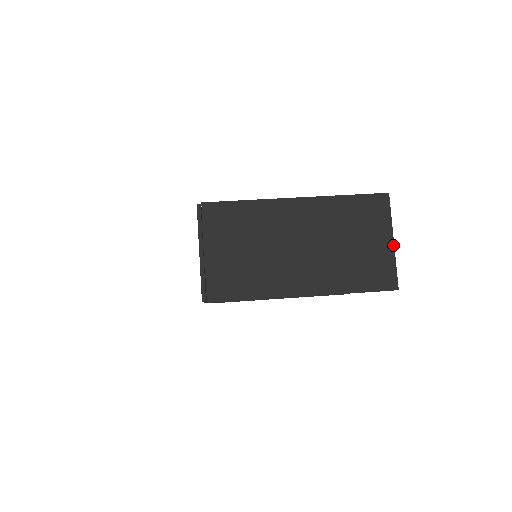
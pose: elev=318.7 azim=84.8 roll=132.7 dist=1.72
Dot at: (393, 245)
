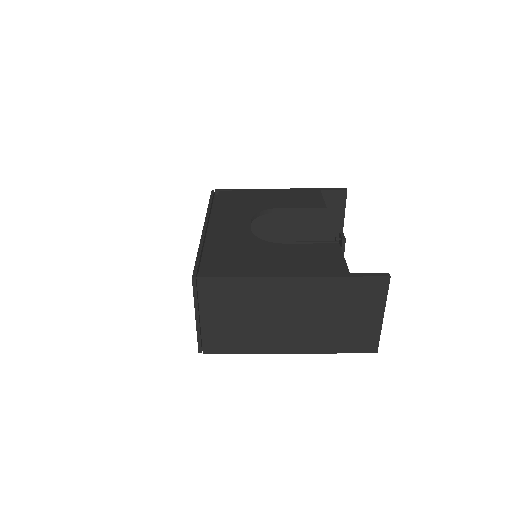
Dot at: (382, 320)
